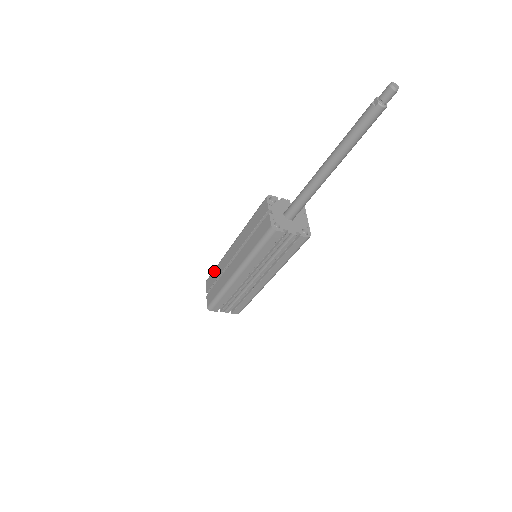
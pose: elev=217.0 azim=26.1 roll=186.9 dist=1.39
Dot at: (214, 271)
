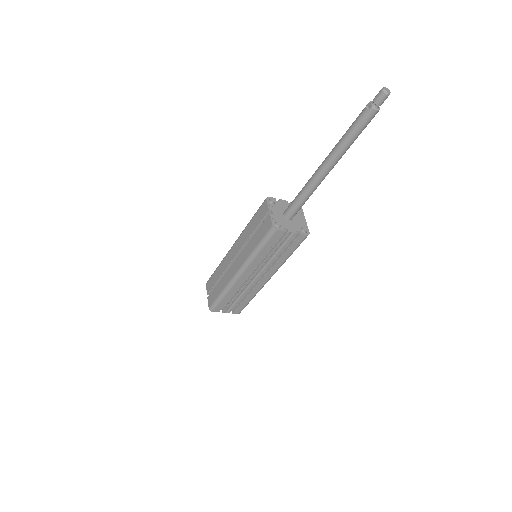
Dot at: (214, 273)
